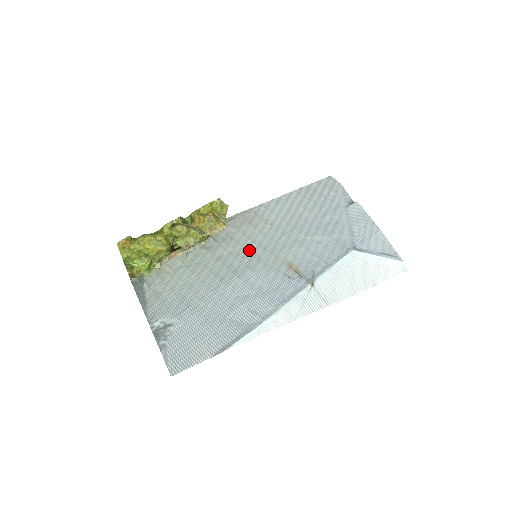
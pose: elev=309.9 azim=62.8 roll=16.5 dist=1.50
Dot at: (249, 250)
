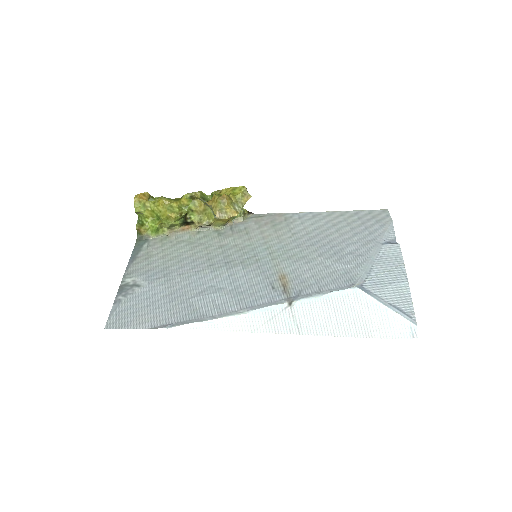
Dot at: (255, 249)
